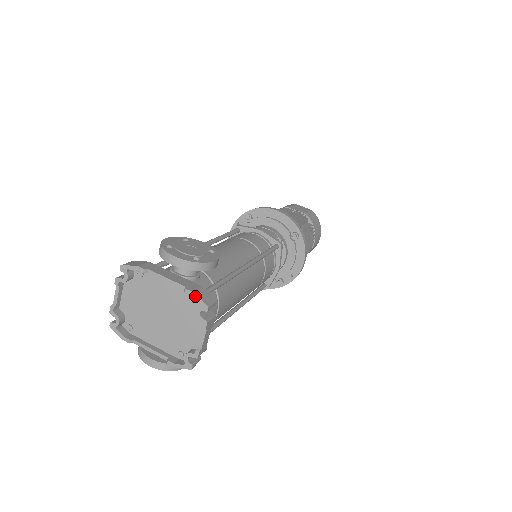
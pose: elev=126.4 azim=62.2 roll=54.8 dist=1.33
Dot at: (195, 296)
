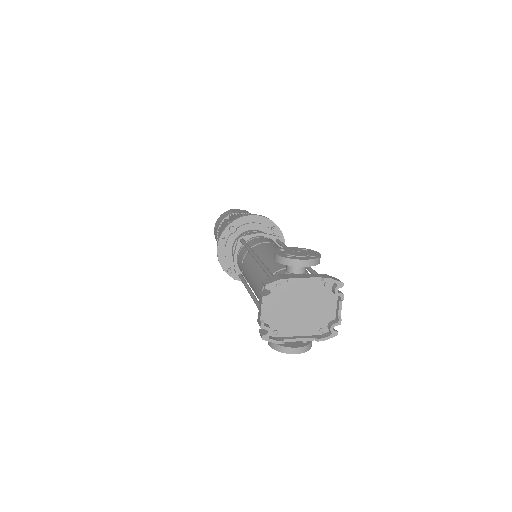
Dot at: (332, 280)
